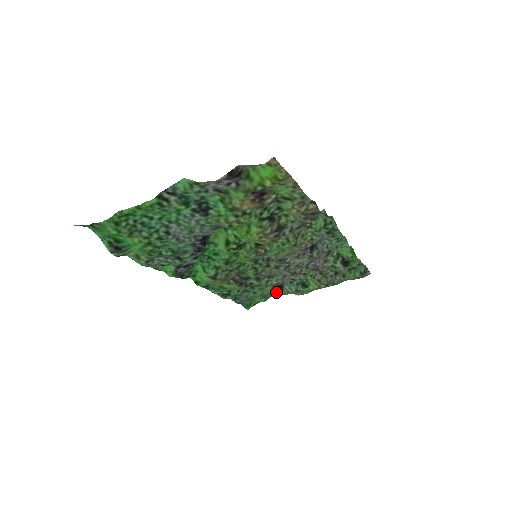
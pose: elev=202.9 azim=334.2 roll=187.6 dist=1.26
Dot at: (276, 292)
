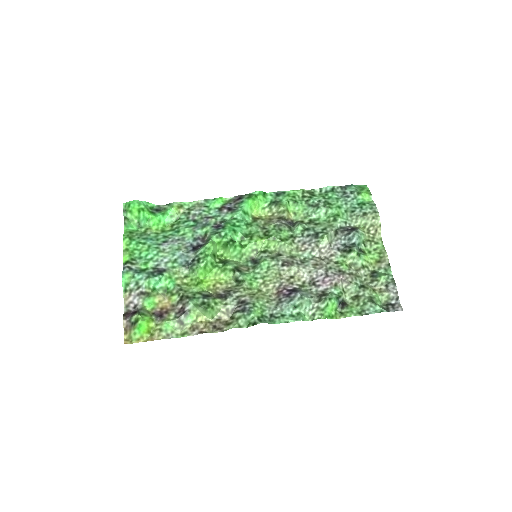
Dot at: (350, 226)
